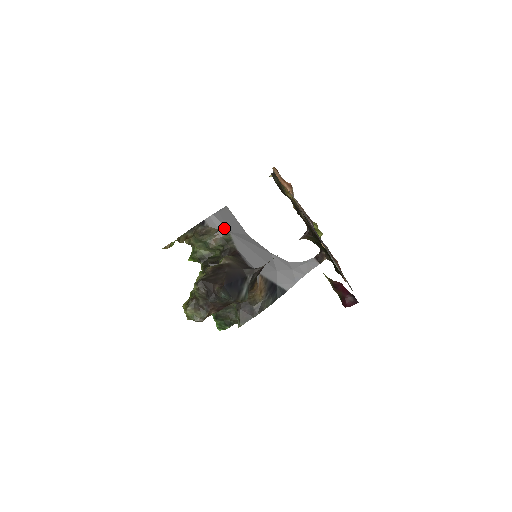
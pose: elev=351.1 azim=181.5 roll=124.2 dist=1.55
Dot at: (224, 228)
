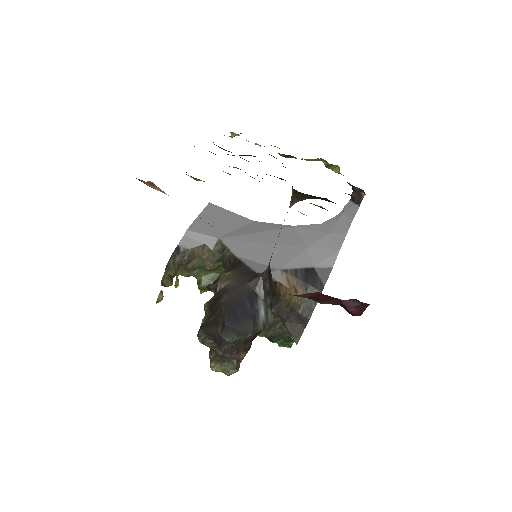
Dot at: (210, 238)
